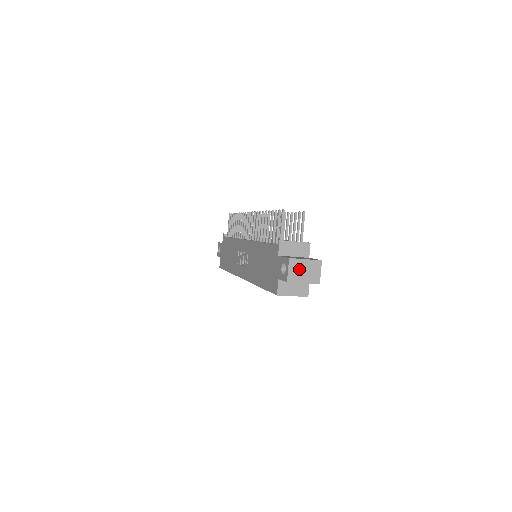
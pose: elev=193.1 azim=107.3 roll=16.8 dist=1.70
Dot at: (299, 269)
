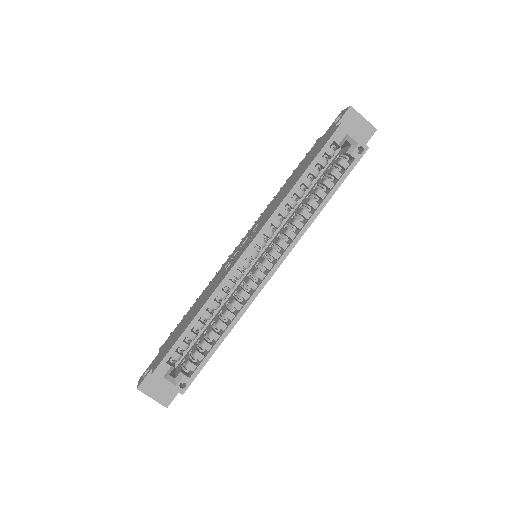
Dot at: occluded
